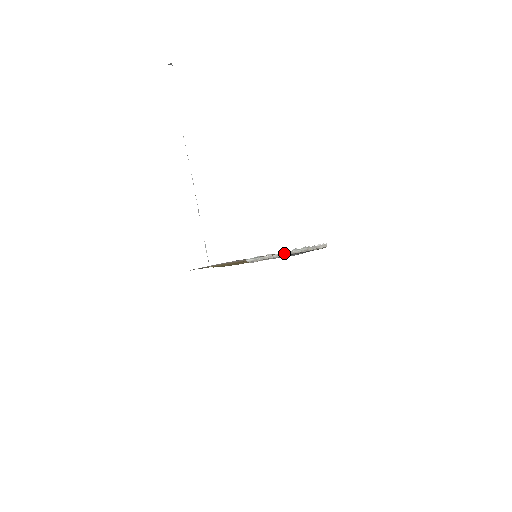
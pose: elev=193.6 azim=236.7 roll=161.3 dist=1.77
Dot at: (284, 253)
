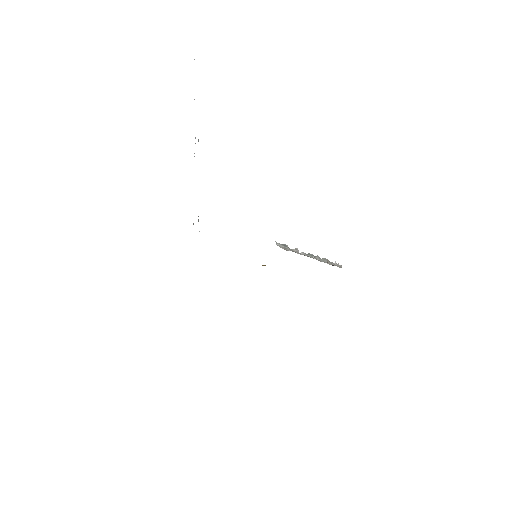
Dot at: (309, 255)
